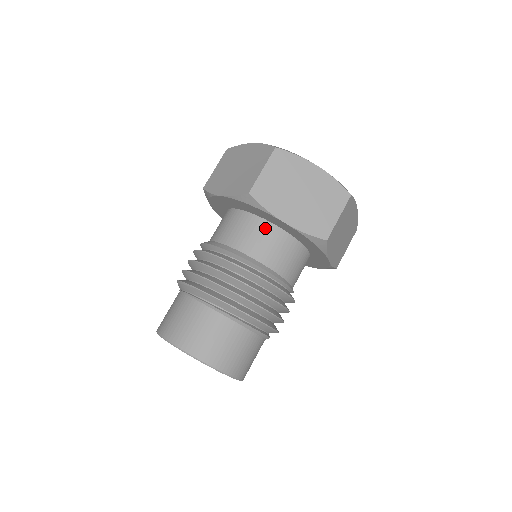
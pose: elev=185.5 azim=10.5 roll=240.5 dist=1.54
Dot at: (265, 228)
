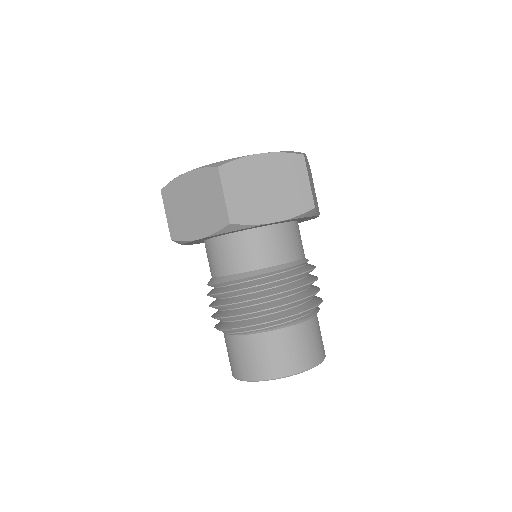
Dot at: (257, 236)
